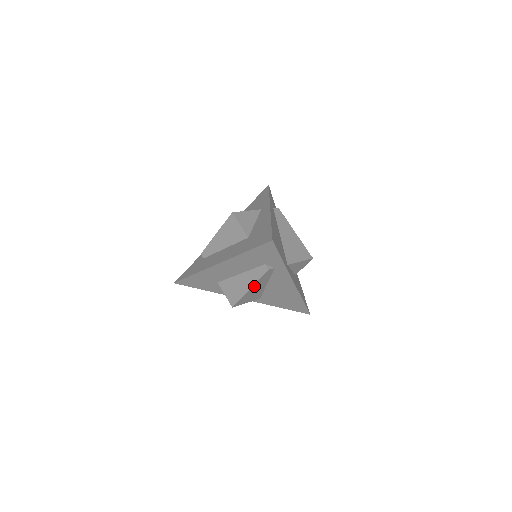
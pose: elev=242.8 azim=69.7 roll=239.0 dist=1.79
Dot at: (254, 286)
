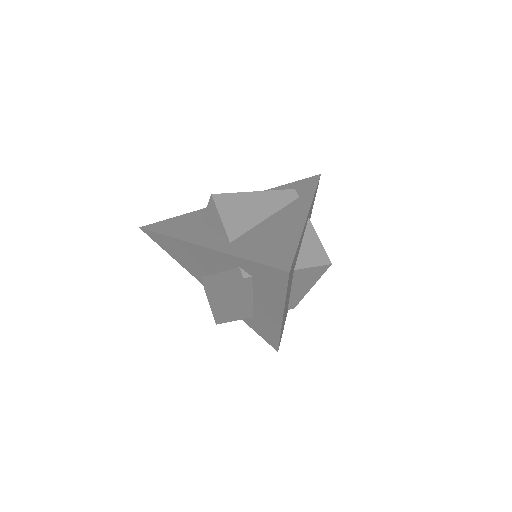
Dot at: (261, 195)
